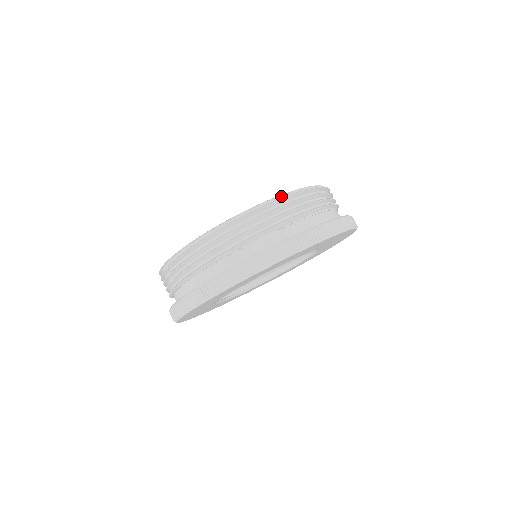
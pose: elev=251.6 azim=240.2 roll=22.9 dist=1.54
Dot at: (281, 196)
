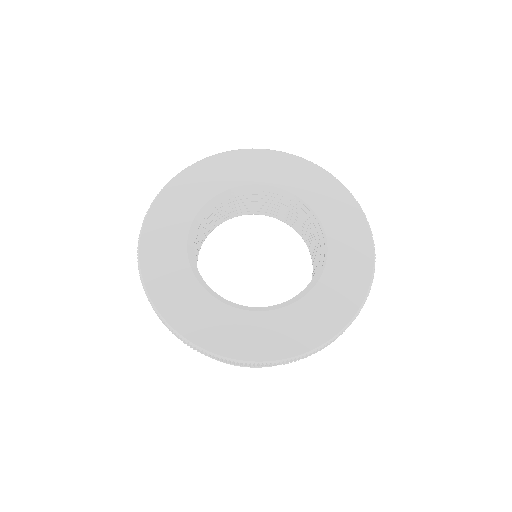
Dot at: occluded
